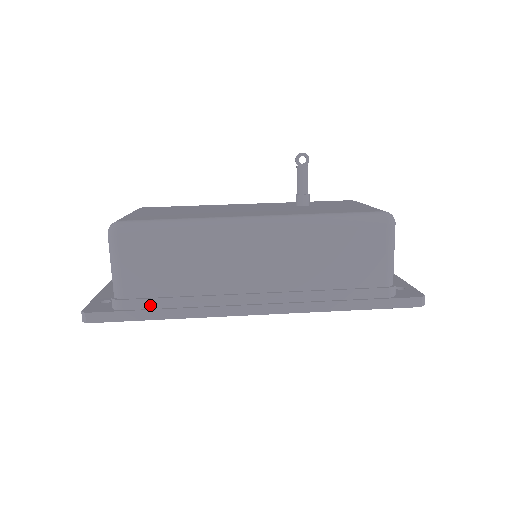
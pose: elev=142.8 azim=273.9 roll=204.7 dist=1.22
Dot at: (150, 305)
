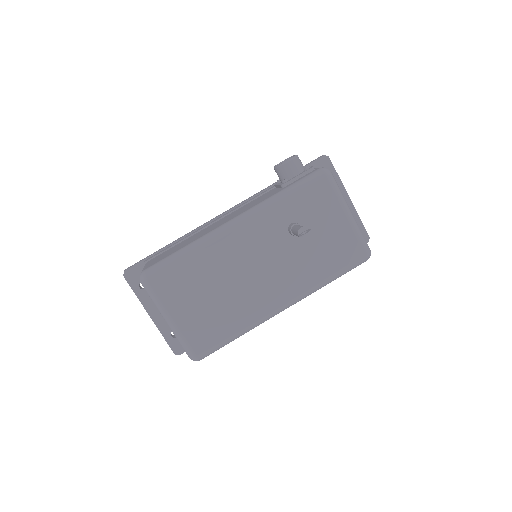
Dot at: occluded
